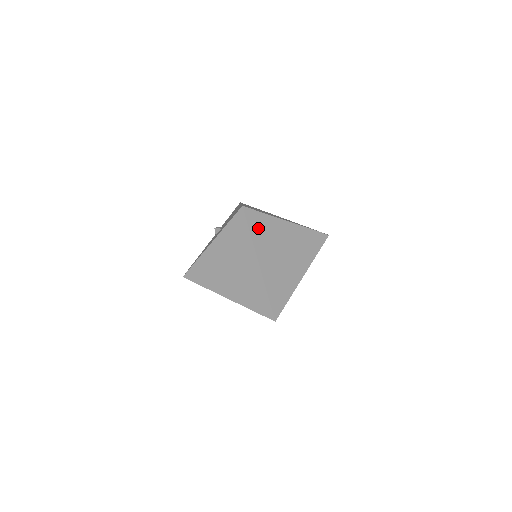
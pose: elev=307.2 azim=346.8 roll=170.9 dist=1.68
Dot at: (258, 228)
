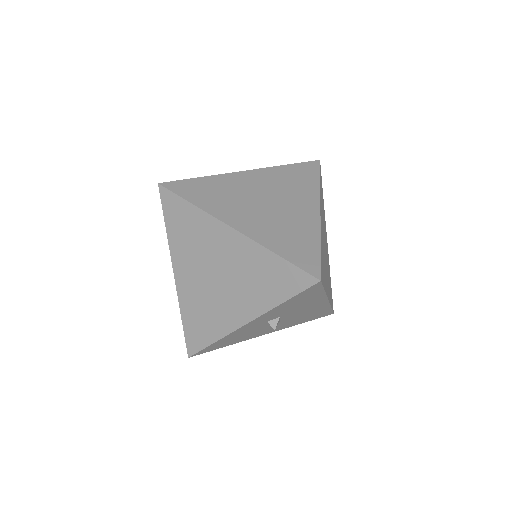
Dot at: (178, 222)
